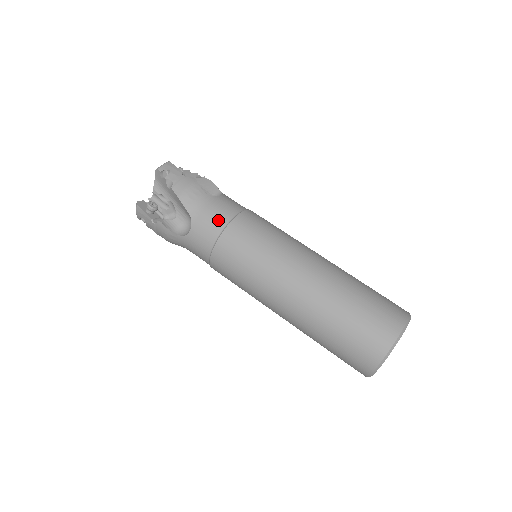
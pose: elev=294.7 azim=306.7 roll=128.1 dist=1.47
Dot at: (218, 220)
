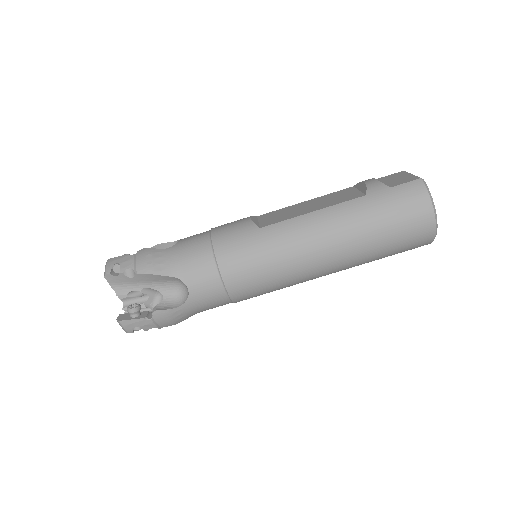
Dot at: (220, 304)
